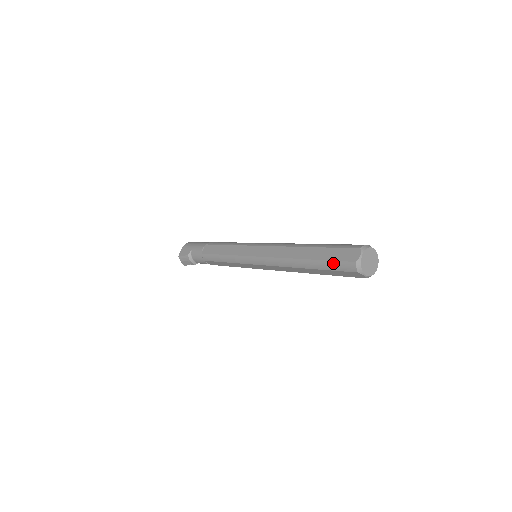
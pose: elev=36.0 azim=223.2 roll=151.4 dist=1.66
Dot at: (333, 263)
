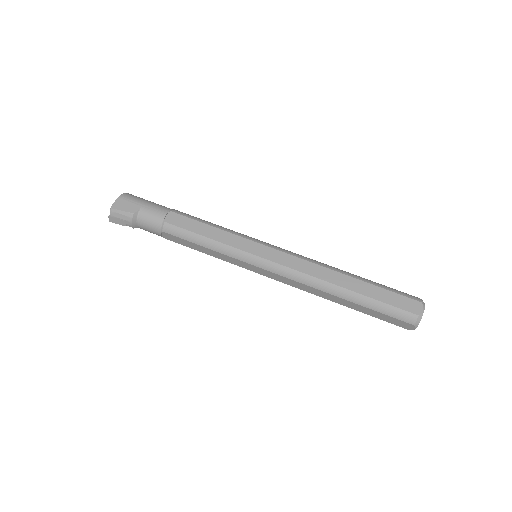
Dot at: (389, 307)
